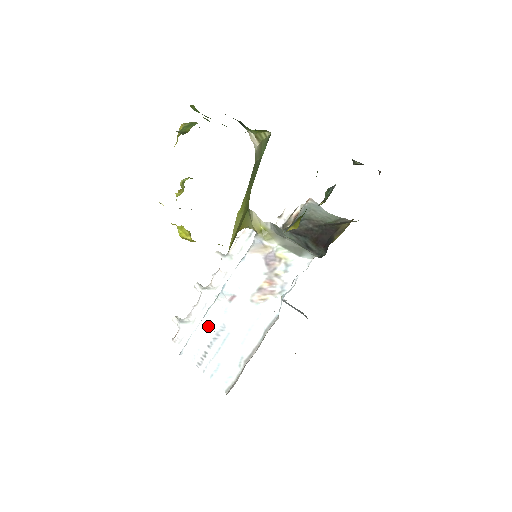
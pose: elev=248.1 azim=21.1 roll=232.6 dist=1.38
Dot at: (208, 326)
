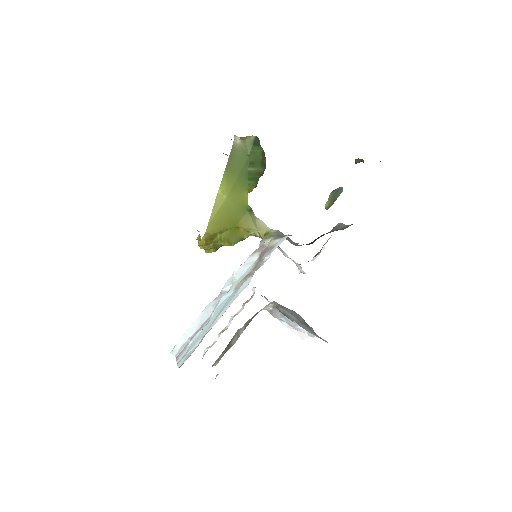
Dot at: (199, 322)
